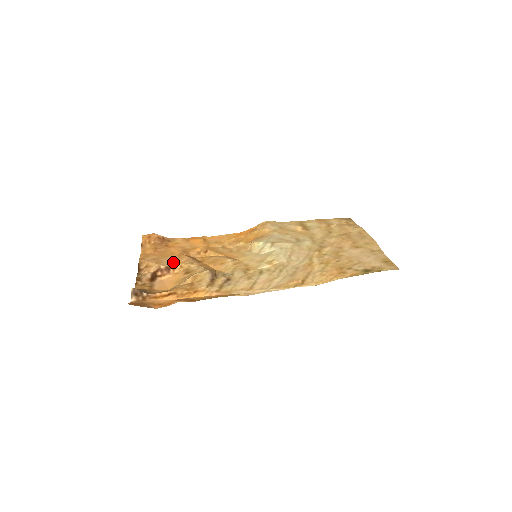
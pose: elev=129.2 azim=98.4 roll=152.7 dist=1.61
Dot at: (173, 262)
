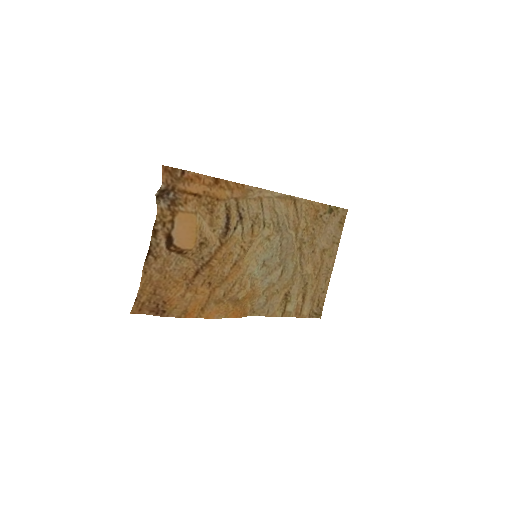
Dot at: (182, 261)
